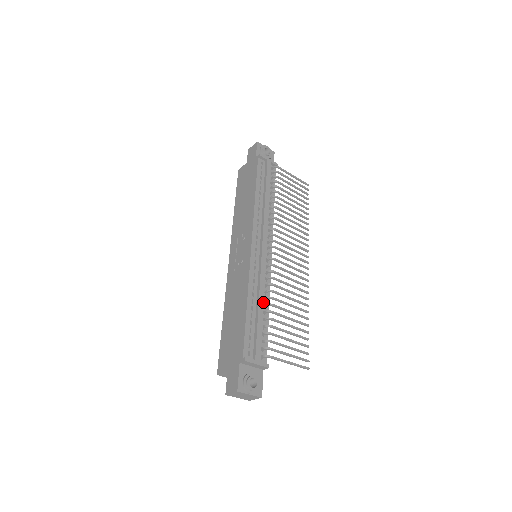
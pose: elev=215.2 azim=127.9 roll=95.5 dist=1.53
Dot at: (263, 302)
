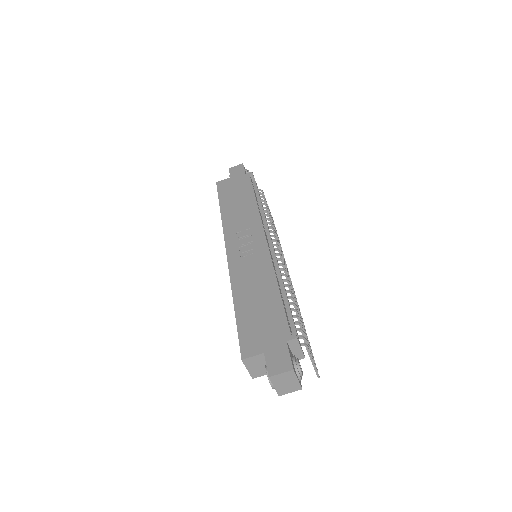
Dot at: occluded
